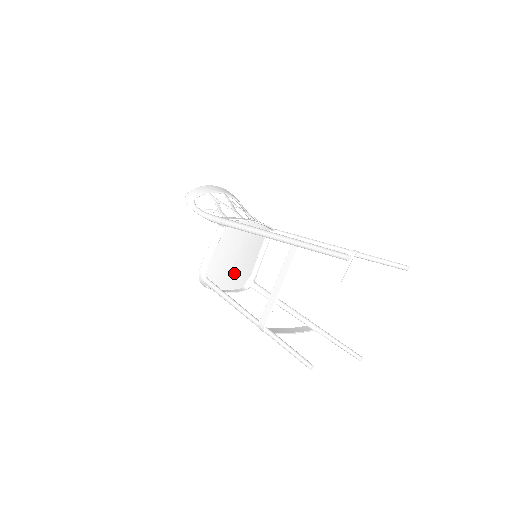
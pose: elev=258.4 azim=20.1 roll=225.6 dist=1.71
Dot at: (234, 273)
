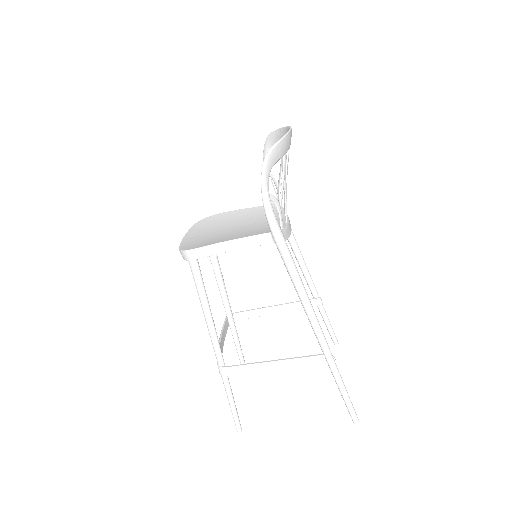
Dot at: (210, 231)
